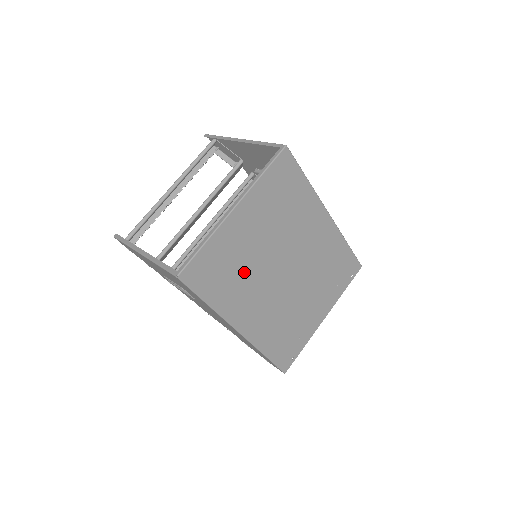
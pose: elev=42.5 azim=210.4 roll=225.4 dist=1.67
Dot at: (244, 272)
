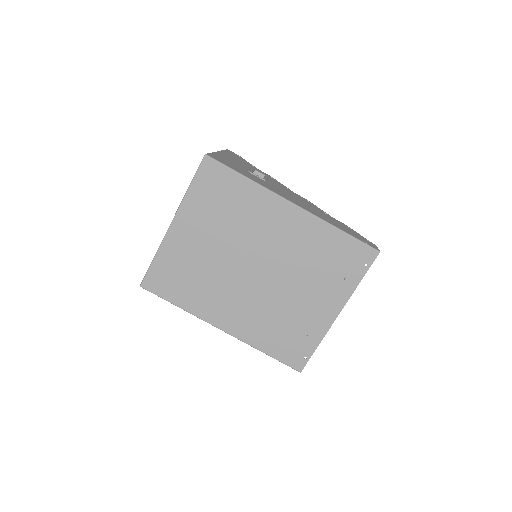
Dot at: (205, 276)
